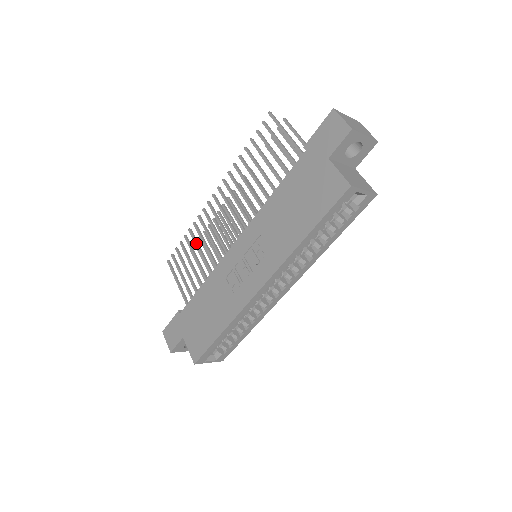
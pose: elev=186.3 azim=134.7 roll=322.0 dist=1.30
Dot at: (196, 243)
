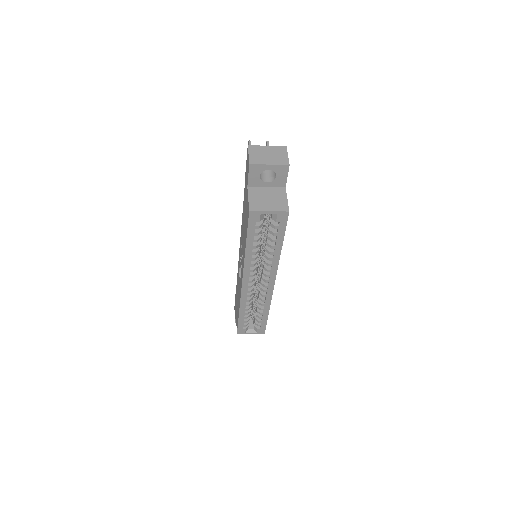
Dot at: occluded
